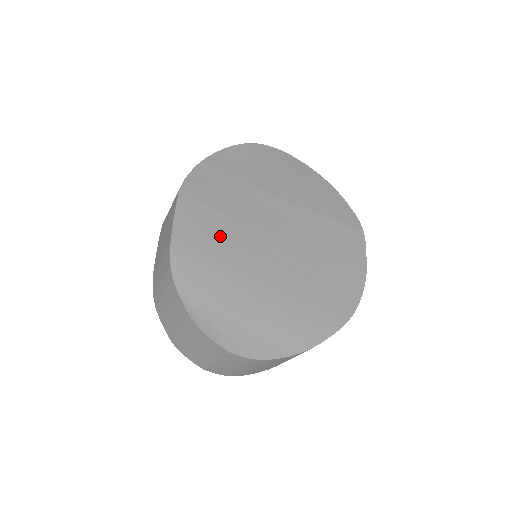
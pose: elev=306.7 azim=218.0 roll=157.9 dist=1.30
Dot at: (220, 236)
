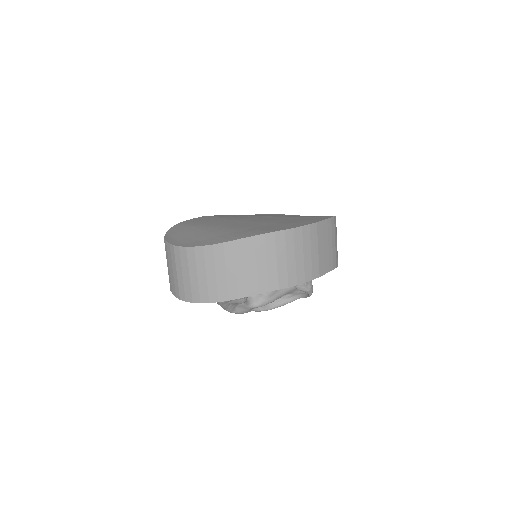
Dot at: (211, 221)
